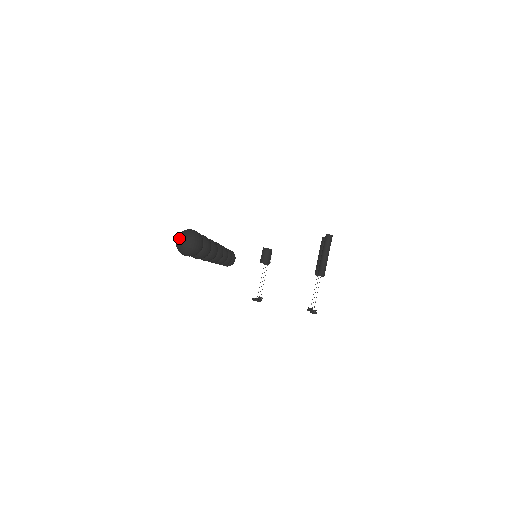
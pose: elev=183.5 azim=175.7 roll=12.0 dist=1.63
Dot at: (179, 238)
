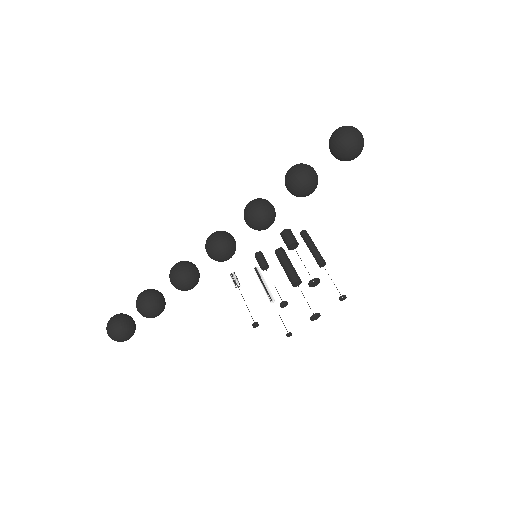
Dot at: (352, 127)
